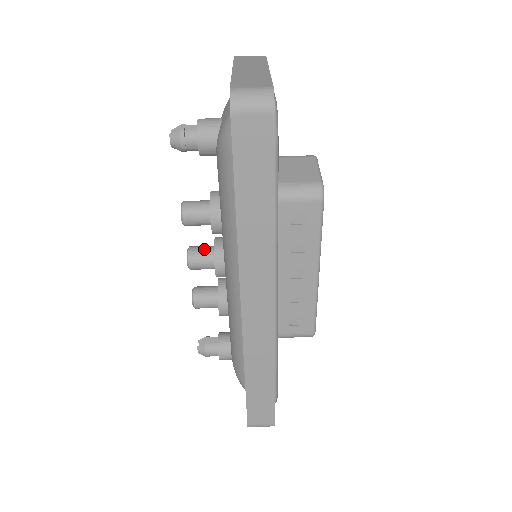
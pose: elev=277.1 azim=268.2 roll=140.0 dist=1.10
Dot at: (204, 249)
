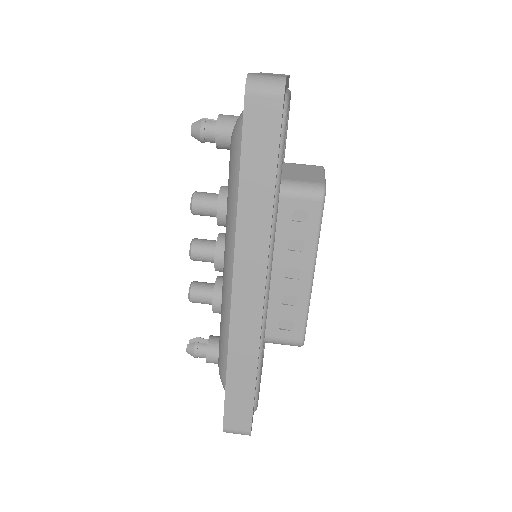
Dot at: (208, 241)
